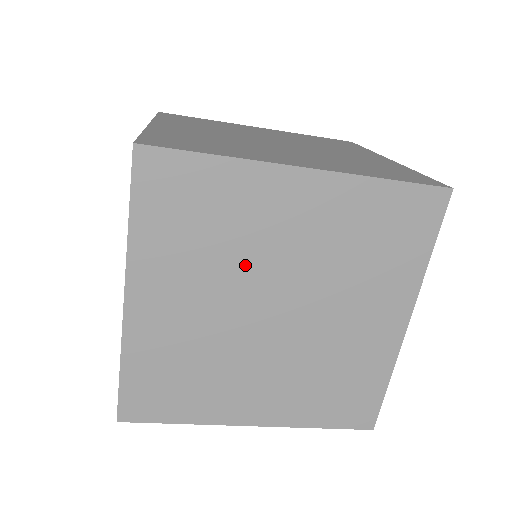
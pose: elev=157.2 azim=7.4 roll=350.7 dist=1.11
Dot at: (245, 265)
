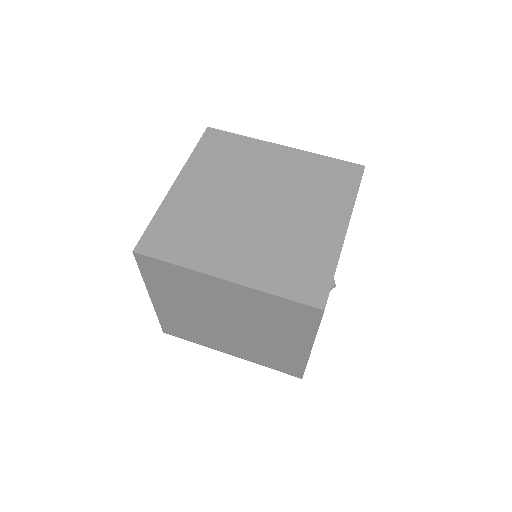
Dot at: (206, 304)
